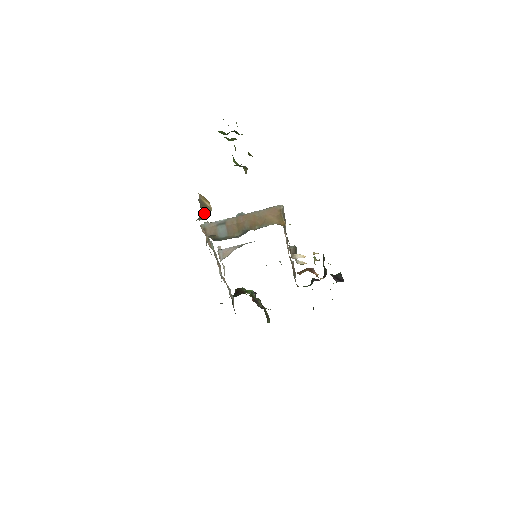
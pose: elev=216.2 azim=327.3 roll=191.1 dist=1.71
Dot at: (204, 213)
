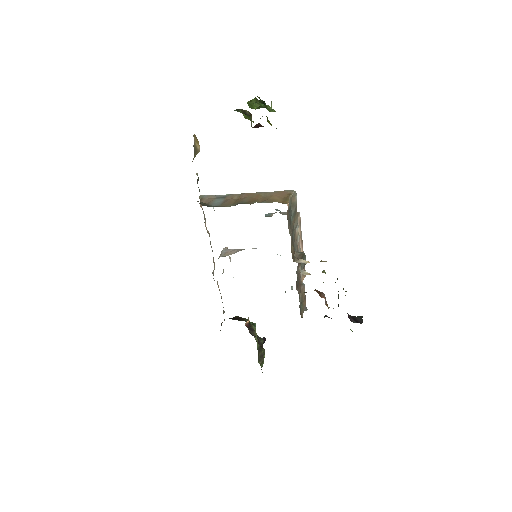
Dot at: (193, 159)
